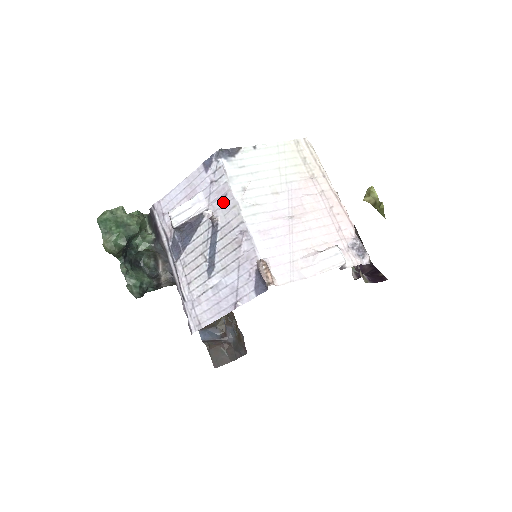
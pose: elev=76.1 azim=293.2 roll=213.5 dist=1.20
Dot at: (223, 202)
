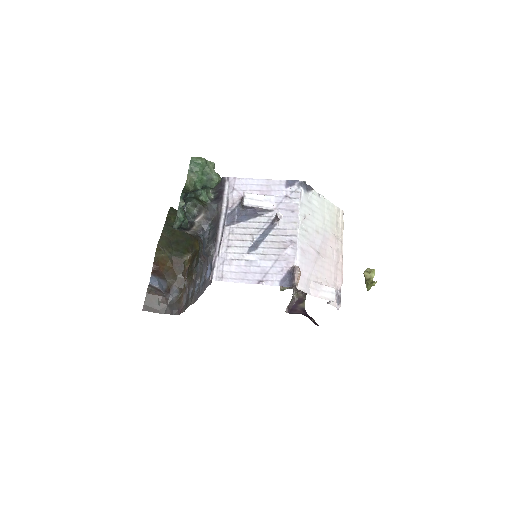
Dot at: (288, 214)
